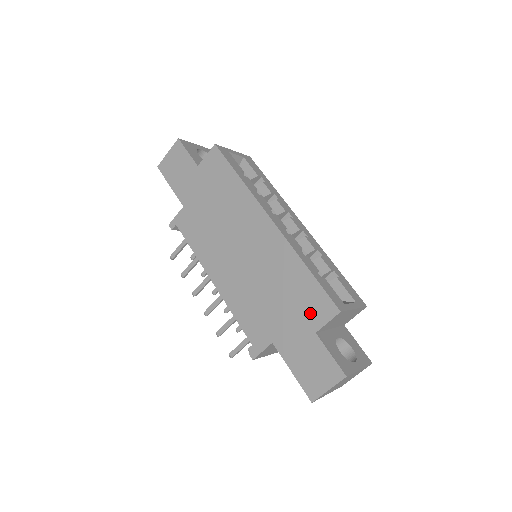
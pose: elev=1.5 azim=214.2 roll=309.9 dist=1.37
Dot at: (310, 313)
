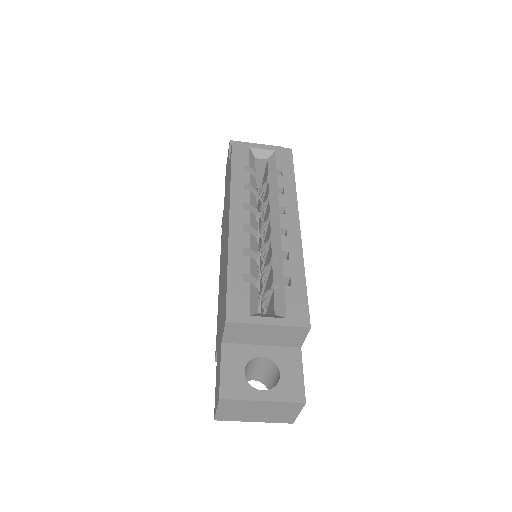
Dot at: (223, 319)
